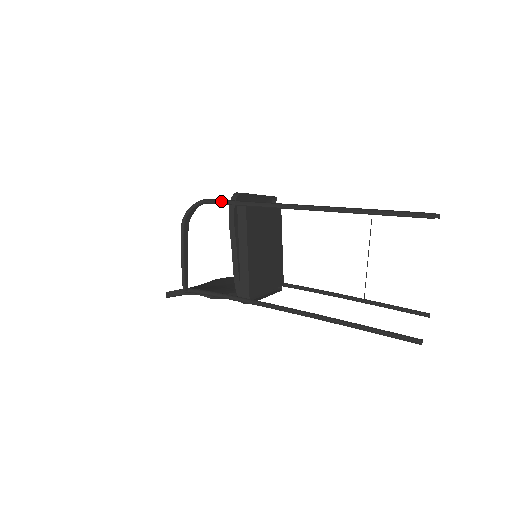
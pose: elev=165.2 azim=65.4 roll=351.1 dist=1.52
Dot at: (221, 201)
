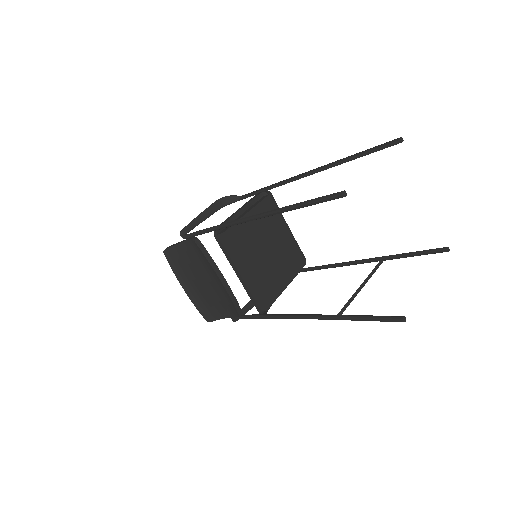
Dot at: occluded
